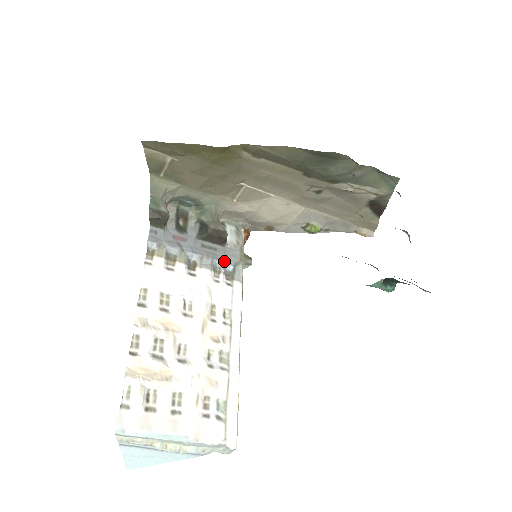
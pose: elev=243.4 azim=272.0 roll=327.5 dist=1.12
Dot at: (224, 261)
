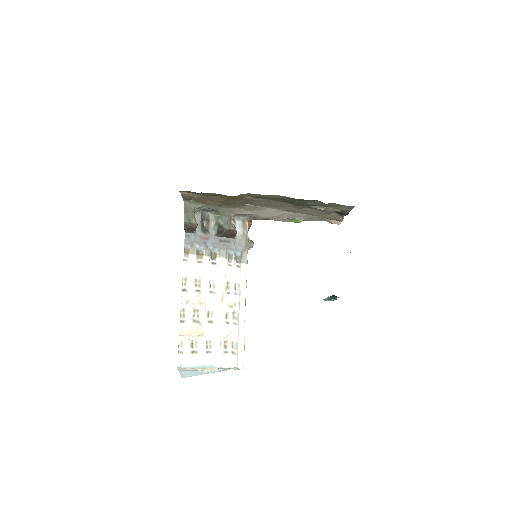
Dot at: (235, 250)
